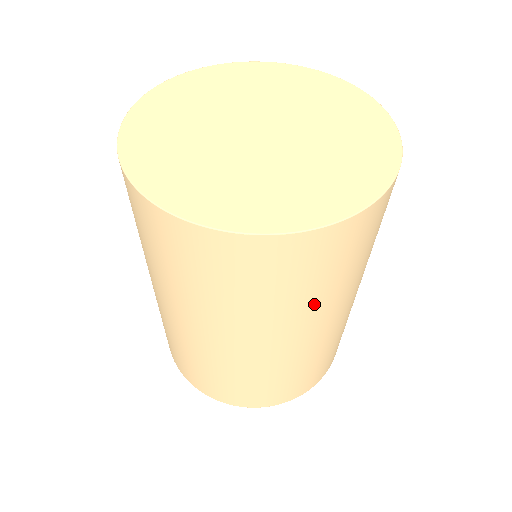
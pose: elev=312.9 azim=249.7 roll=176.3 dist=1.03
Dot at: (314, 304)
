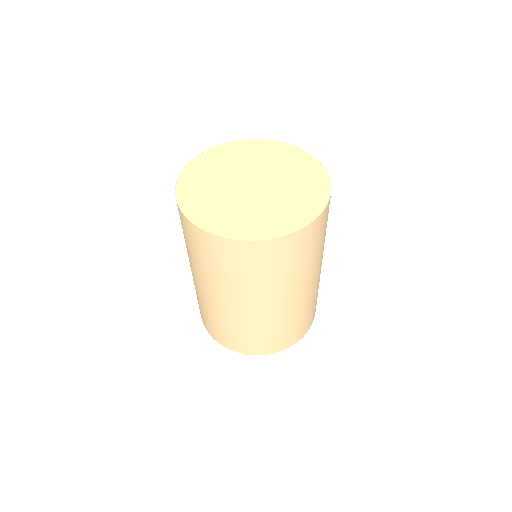
Dot at: (322, 248)
